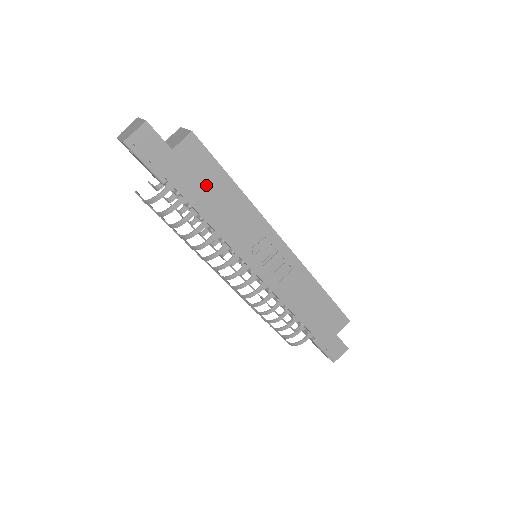
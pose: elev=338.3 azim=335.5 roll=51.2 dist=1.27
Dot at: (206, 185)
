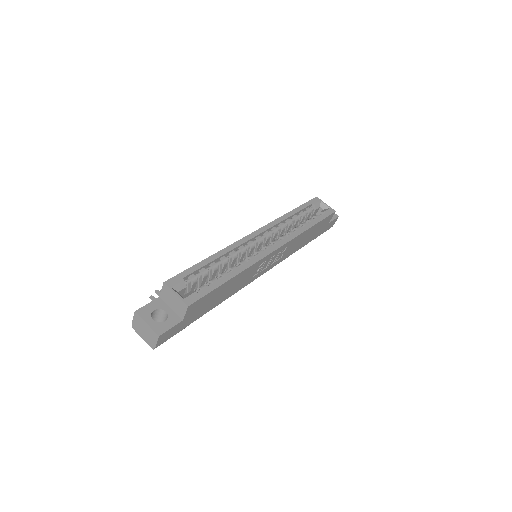
Dot at: (213, 300)
